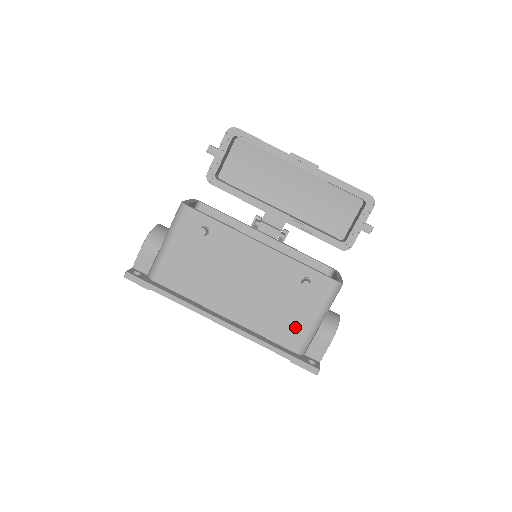
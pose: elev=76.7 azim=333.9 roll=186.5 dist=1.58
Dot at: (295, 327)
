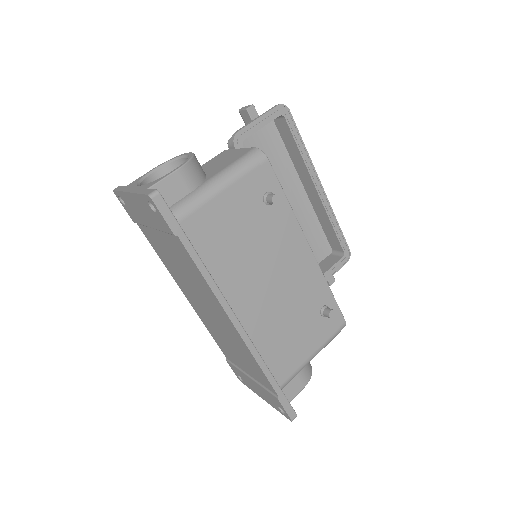
Dot at: (292, 357)
